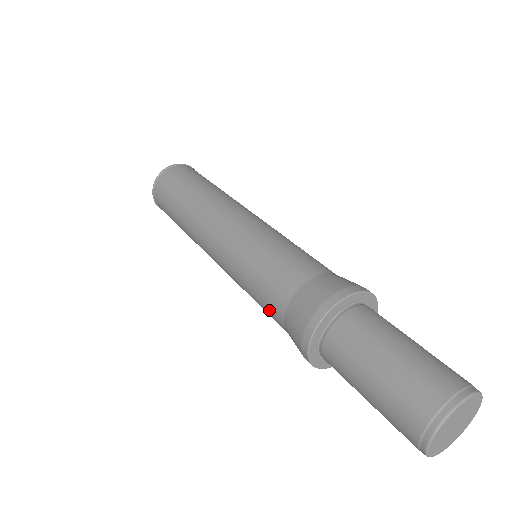
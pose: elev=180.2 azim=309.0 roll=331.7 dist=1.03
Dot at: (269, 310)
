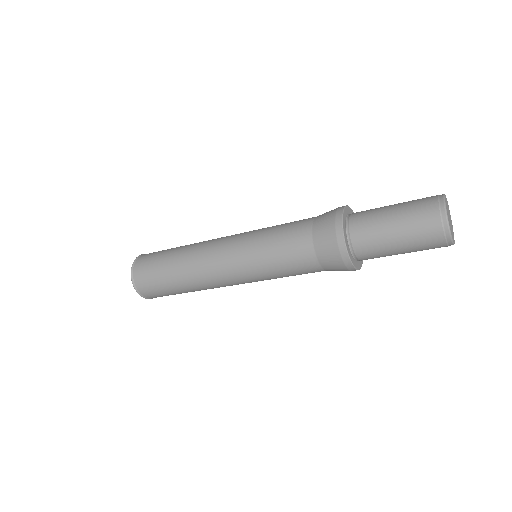
Dot at: (295, 244)
